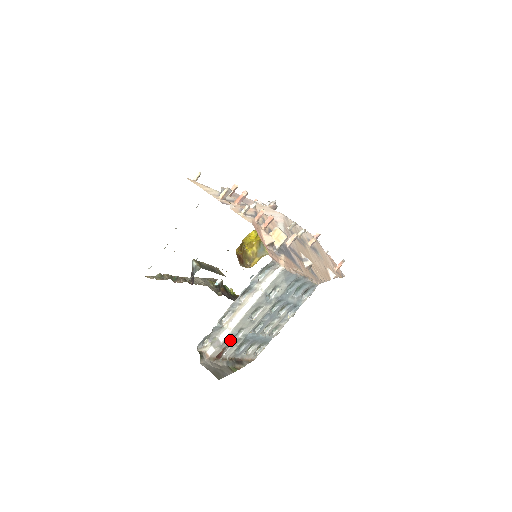
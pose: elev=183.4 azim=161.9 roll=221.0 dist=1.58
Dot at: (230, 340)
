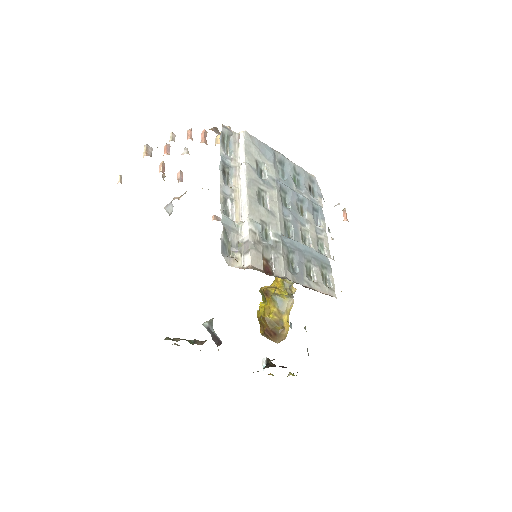
Dot at: (262, 243)
